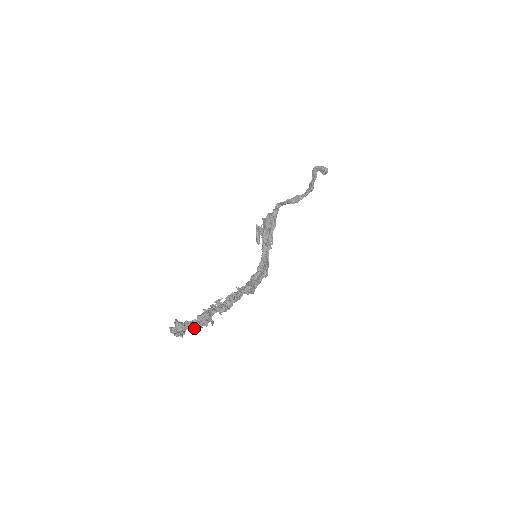
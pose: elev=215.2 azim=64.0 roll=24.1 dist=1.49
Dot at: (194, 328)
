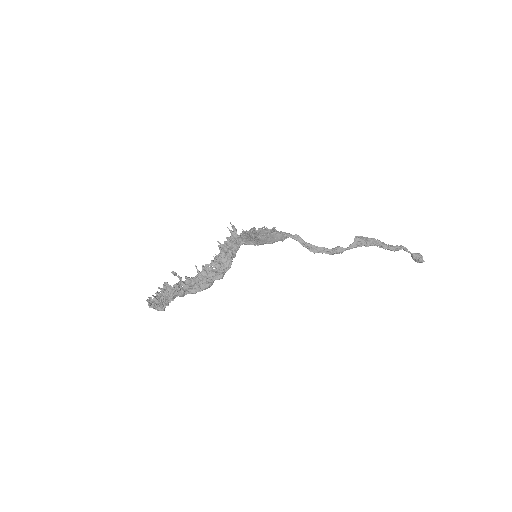
Dot at: (163, 289)
